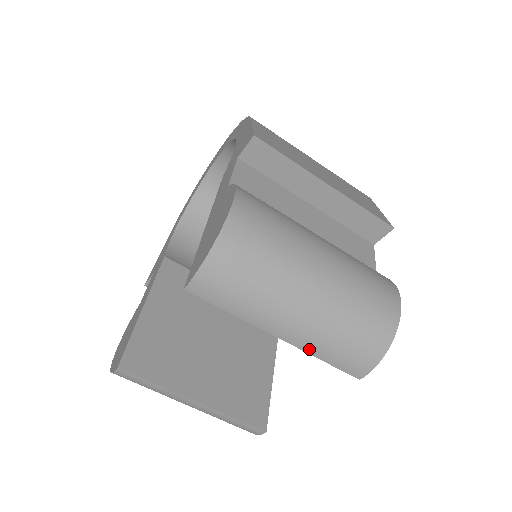
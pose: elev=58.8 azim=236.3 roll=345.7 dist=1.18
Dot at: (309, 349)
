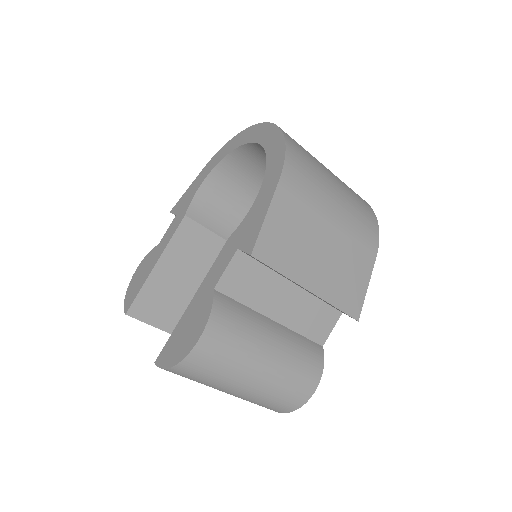
Dot at: occluded
